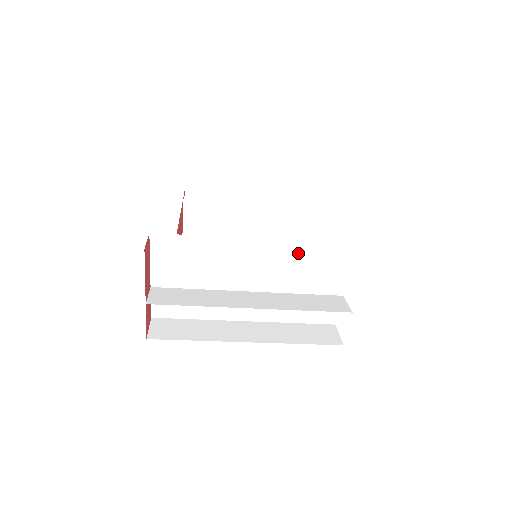
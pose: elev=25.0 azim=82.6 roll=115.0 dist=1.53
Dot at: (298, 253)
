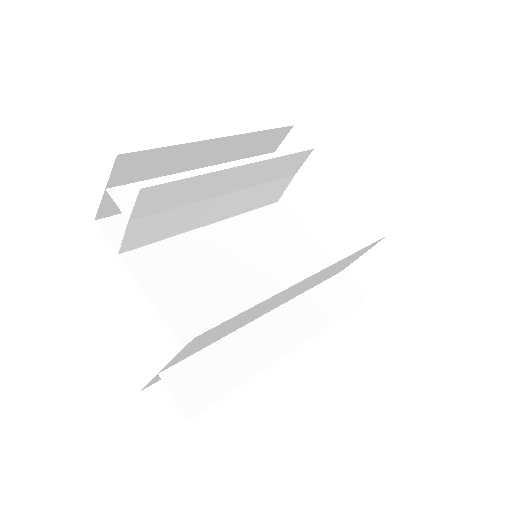
Dot at: (337, 265)
